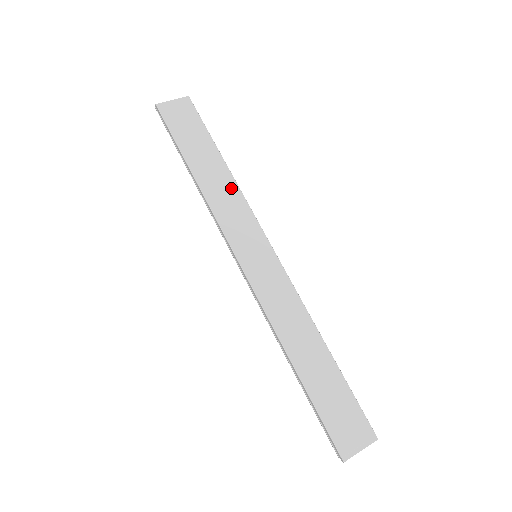
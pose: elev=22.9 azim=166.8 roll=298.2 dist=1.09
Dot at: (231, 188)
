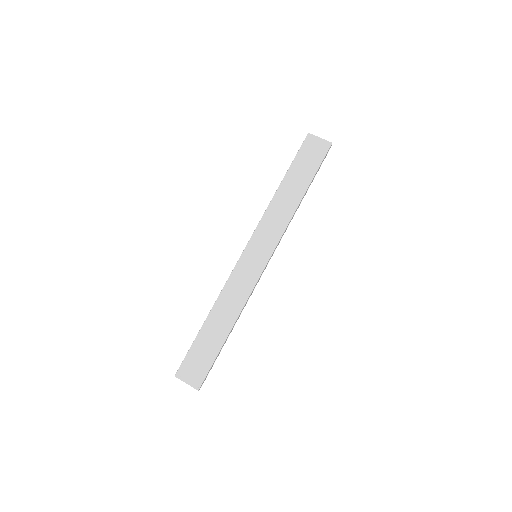
Dot at: (288, 212)
